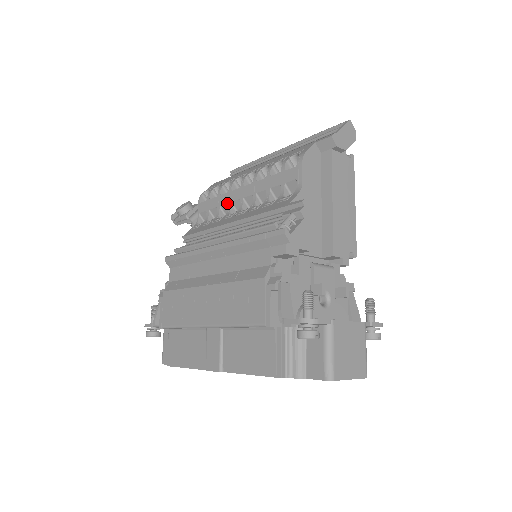
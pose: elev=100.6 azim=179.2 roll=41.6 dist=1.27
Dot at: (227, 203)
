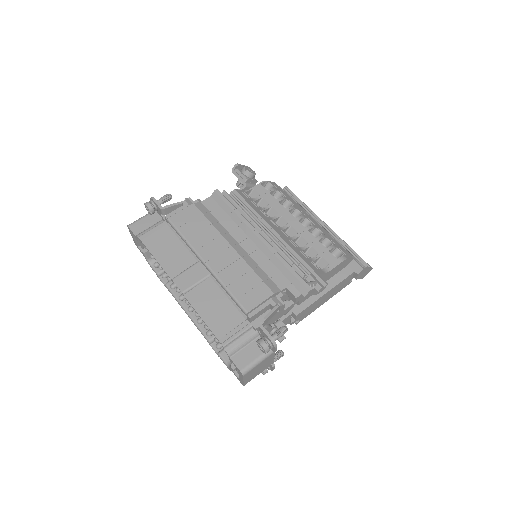
Dot at: (278, 212)
